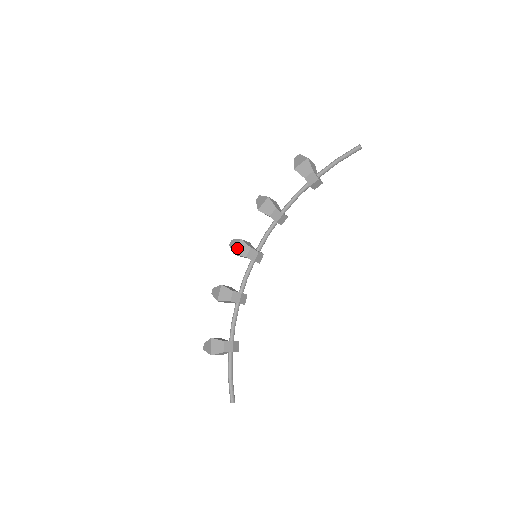
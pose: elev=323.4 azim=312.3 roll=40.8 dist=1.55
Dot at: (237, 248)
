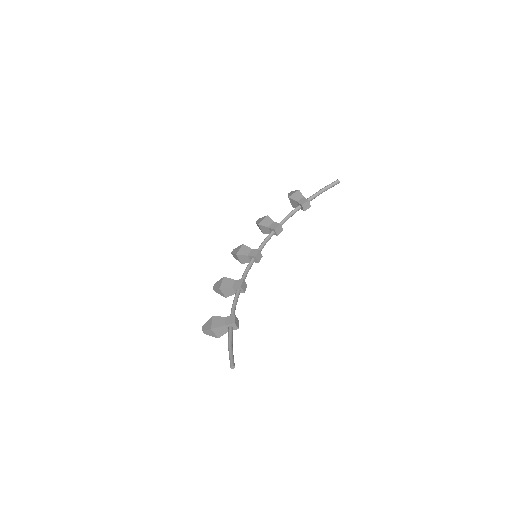
Dot at: (239, 250)
